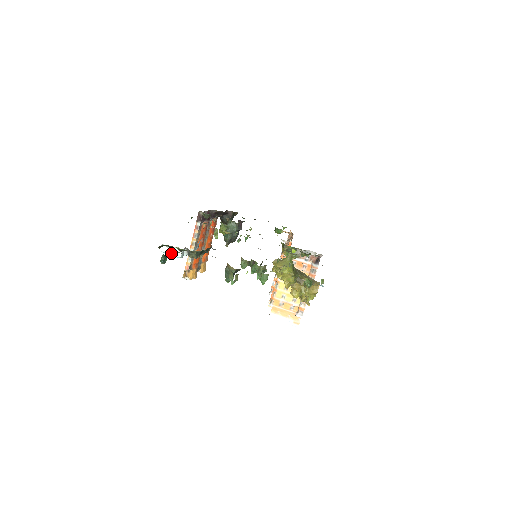
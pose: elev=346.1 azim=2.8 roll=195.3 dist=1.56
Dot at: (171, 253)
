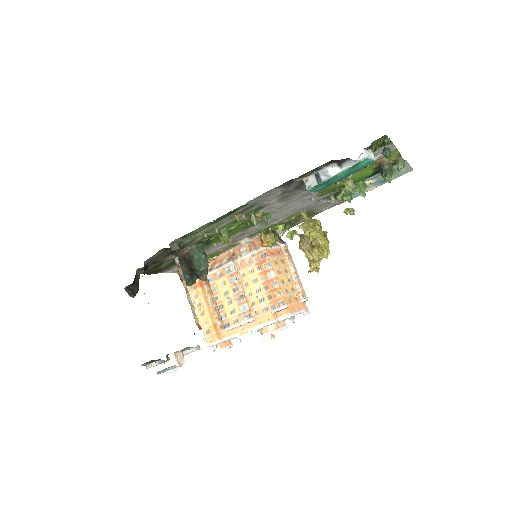
Dot at: (370, 157)
